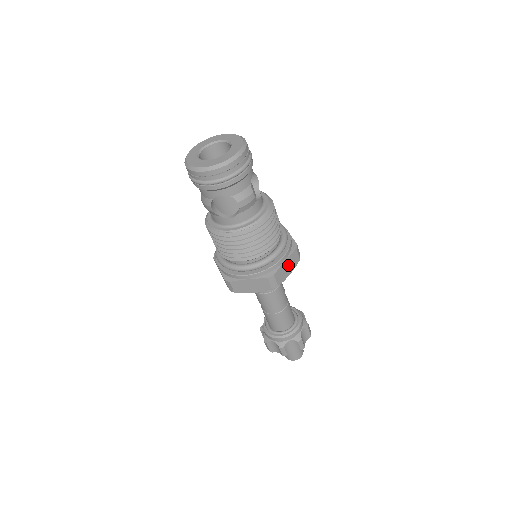
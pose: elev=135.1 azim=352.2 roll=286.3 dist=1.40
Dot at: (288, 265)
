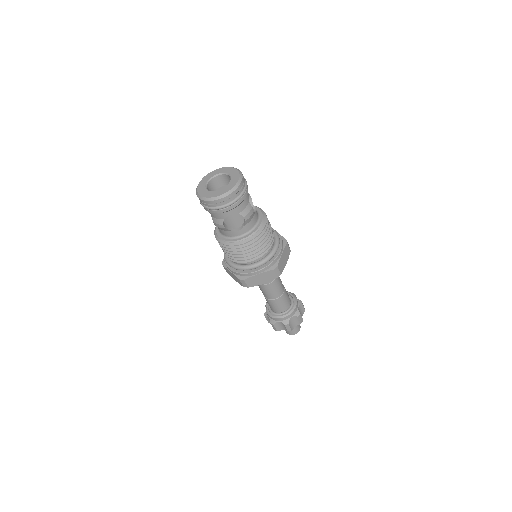
Dot at: (284, 257)
